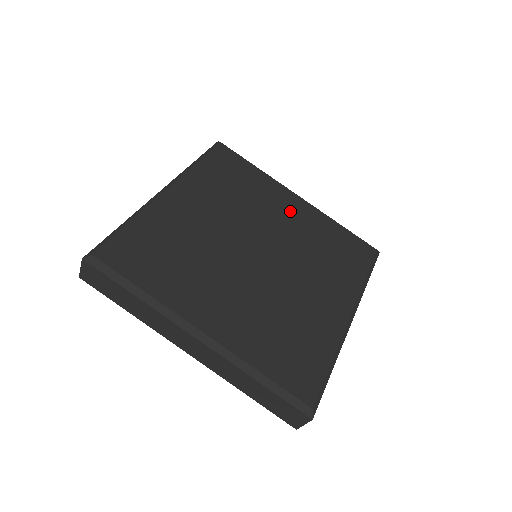
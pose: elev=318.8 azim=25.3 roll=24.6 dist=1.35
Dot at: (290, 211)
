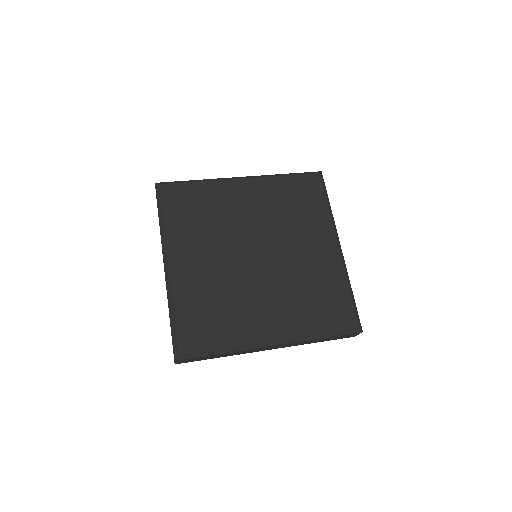
Dot at: (248, 199)
